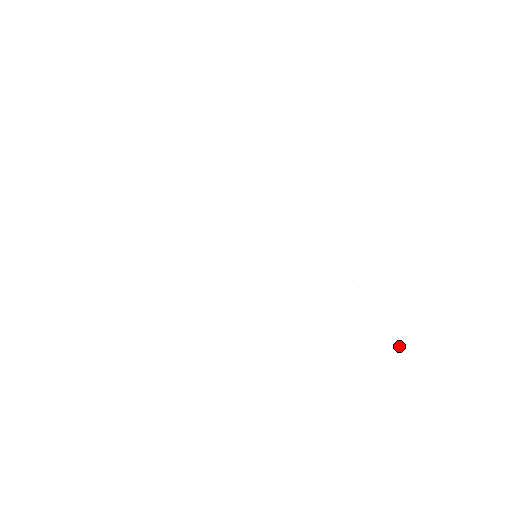
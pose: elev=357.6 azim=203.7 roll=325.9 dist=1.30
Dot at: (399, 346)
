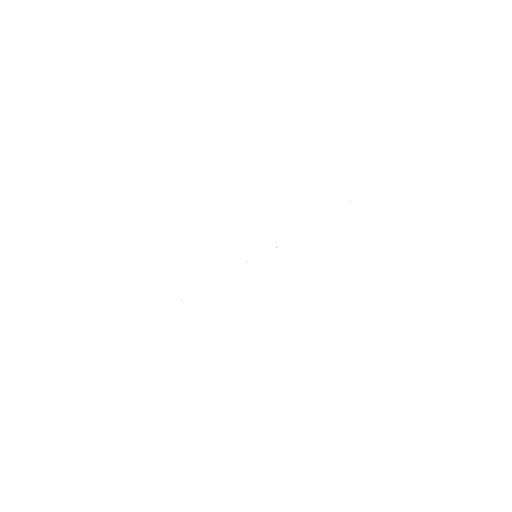
Dot at: occluded
